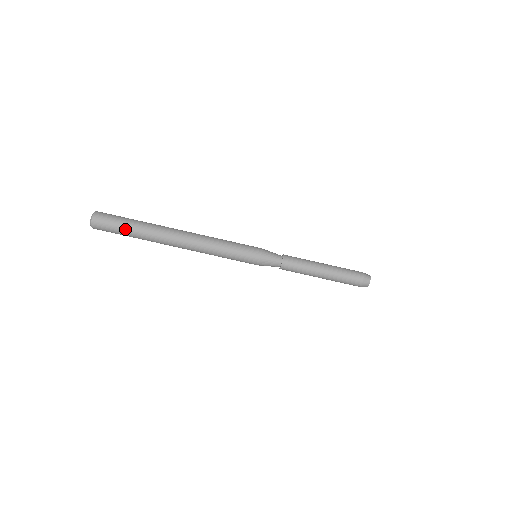
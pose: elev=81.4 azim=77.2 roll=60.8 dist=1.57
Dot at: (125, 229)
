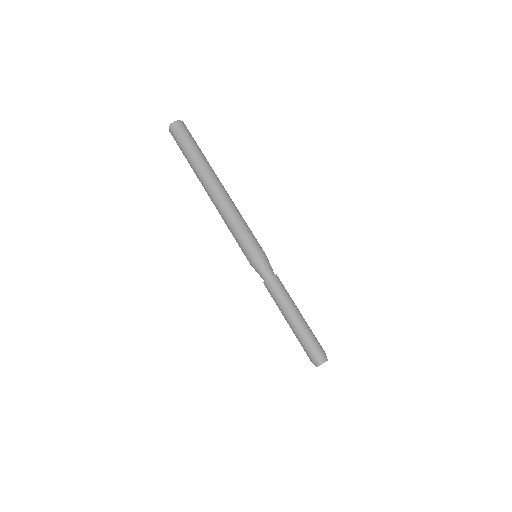
Dot at: (194, 145)
